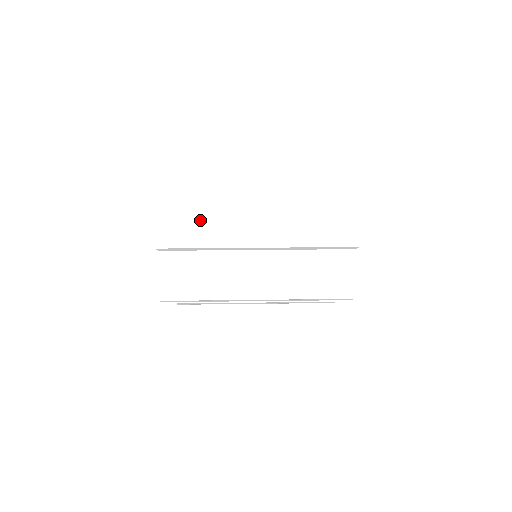
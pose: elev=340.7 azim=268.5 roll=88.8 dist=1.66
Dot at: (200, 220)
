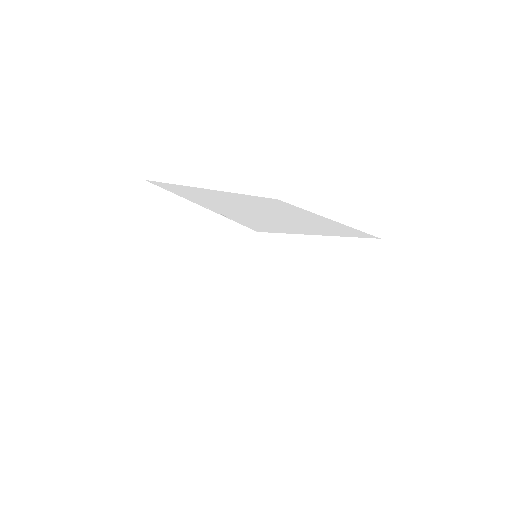
Dot at: (285, 261)
